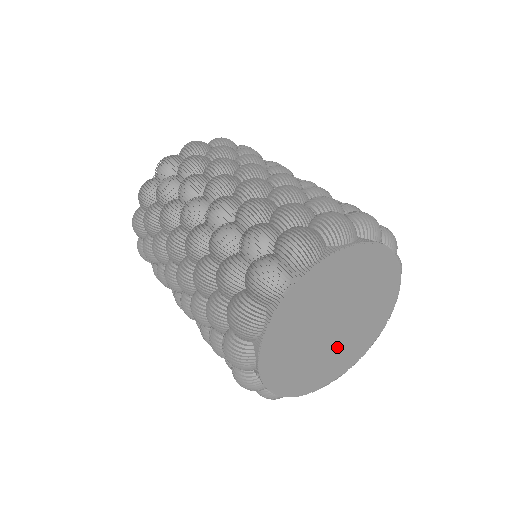
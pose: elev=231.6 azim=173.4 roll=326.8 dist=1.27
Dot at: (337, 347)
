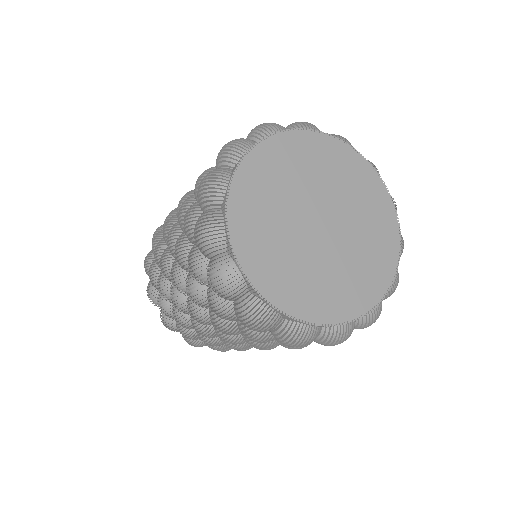
Dot at: (346, 256)
